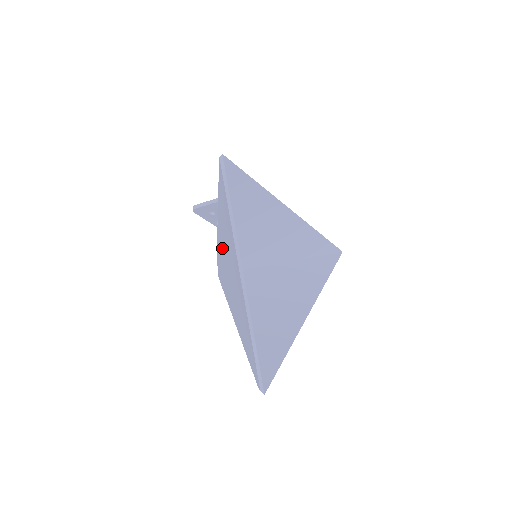
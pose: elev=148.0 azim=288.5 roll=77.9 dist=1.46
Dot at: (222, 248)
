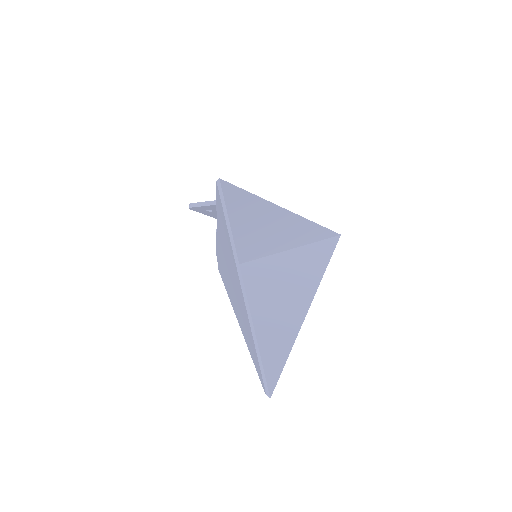
Dot at: (222, 256)
